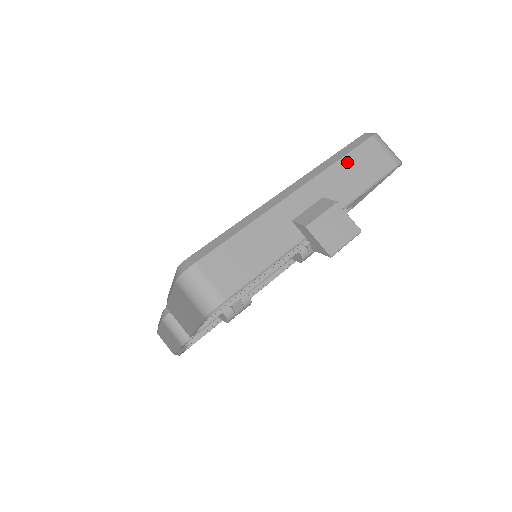
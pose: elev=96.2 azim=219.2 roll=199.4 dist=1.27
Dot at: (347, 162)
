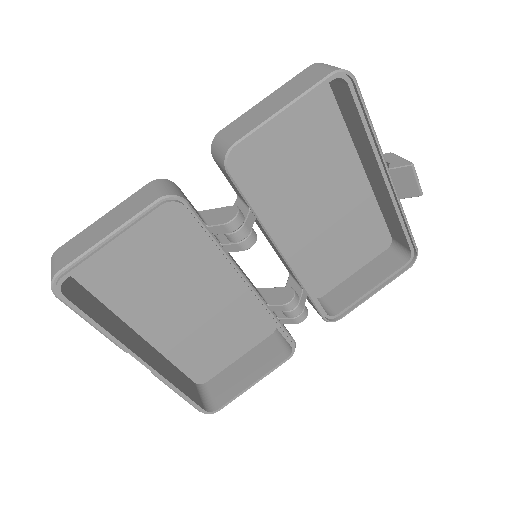
Dot at: occluded
